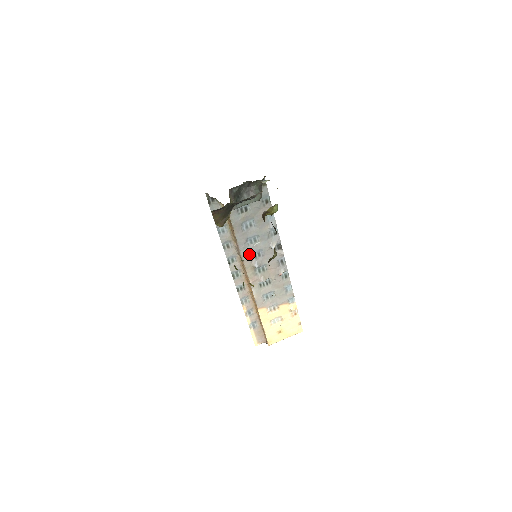
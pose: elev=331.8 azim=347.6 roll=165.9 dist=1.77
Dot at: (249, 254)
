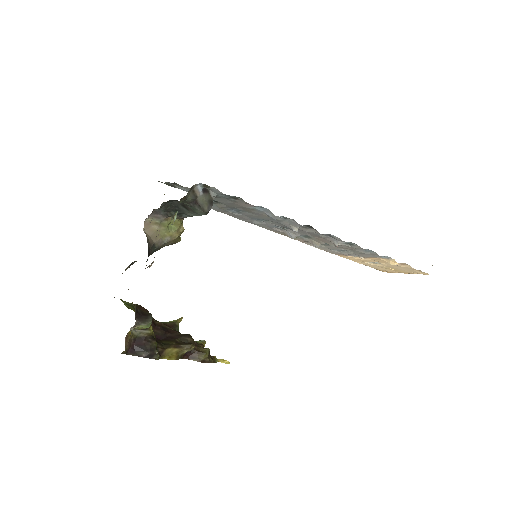
Dot at: (271, 227)
